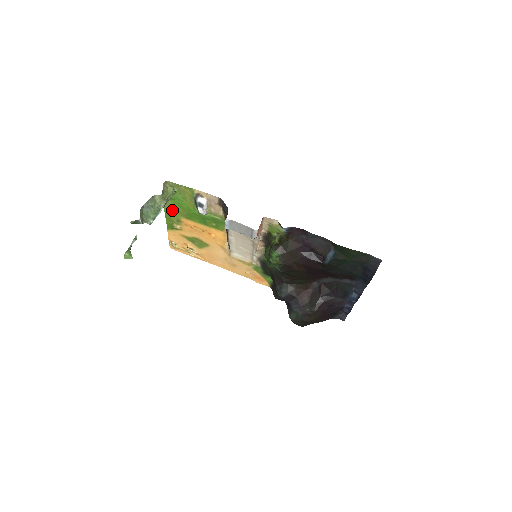
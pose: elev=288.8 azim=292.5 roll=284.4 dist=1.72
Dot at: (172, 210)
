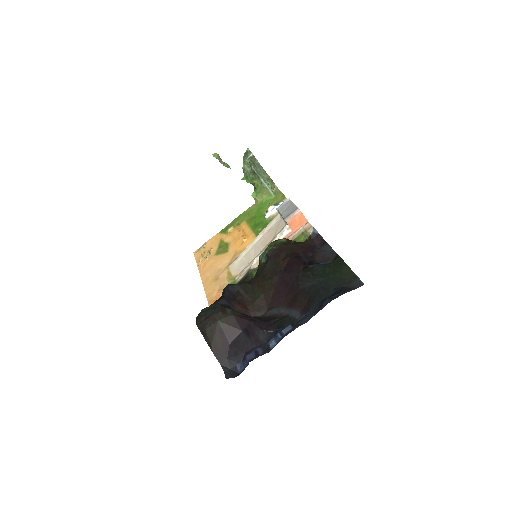
Dot at: (248, 214)
